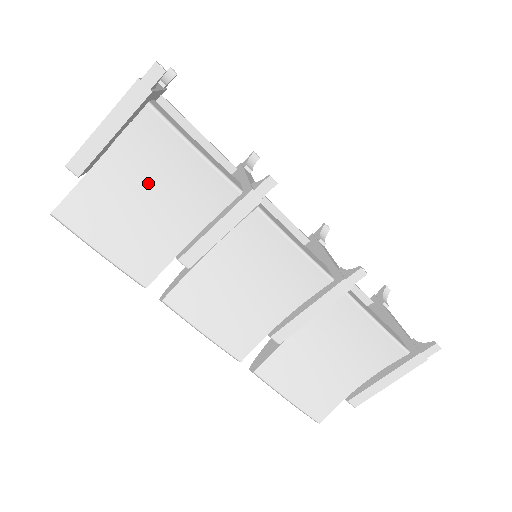
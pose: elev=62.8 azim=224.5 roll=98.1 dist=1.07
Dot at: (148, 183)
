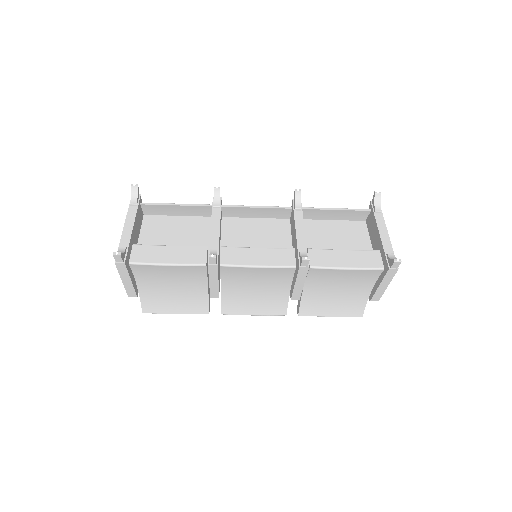
Dot at: (165, 282)
